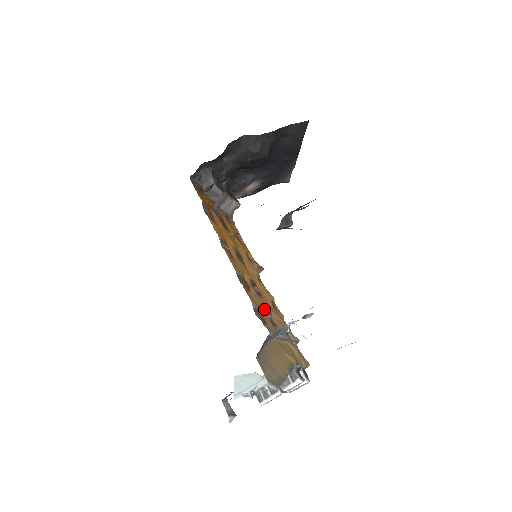
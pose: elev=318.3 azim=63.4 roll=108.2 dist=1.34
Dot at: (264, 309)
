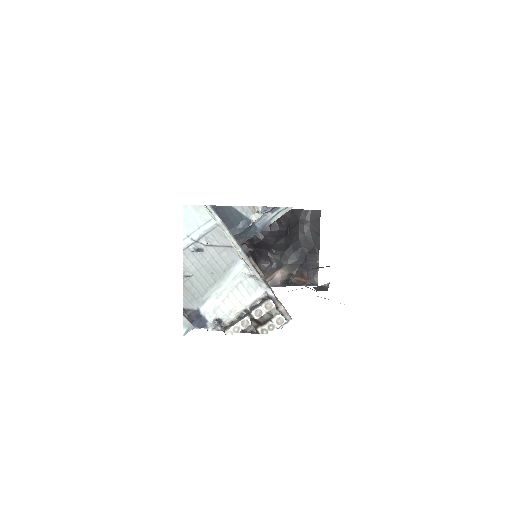
Dot at: occluded
